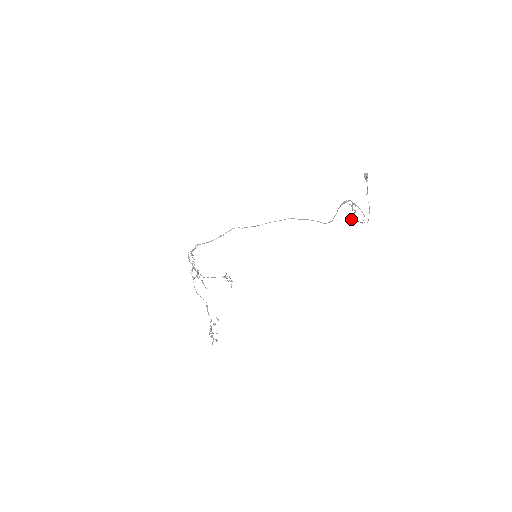
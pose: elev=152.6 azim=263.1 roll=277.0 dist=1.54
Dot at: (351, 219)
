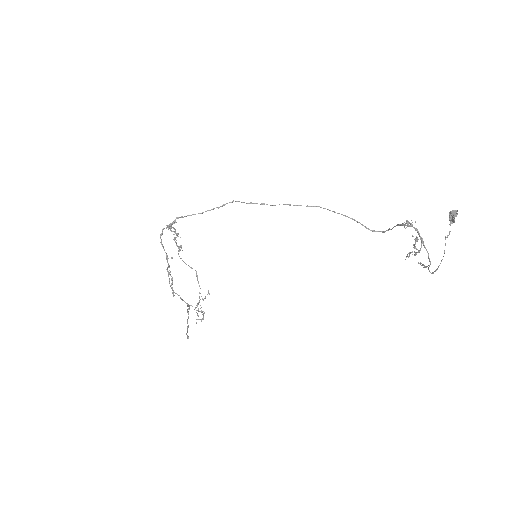
Dot at: (409, 255)
